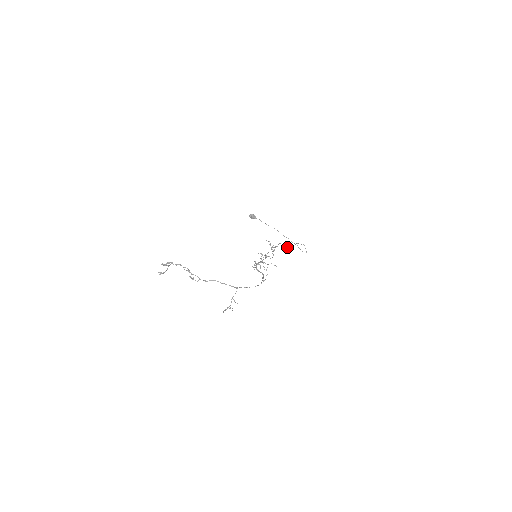
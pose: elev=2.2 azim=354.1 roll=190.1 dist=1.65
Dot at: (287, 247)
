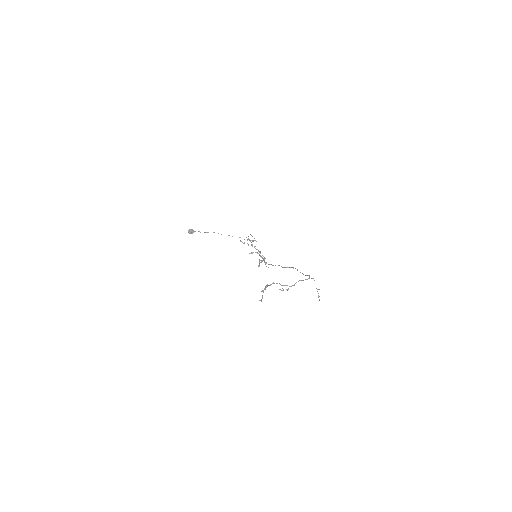
Dot at: (252, 240)
